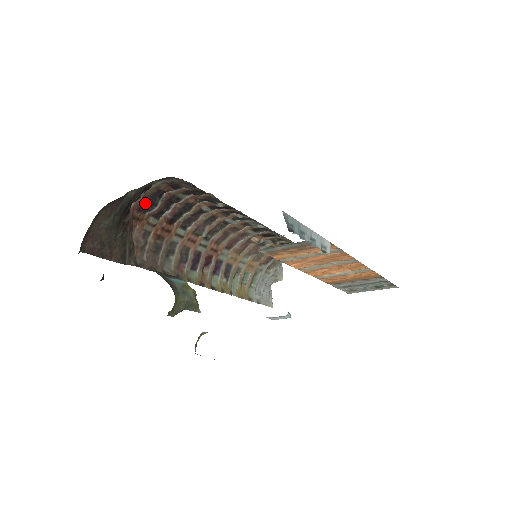
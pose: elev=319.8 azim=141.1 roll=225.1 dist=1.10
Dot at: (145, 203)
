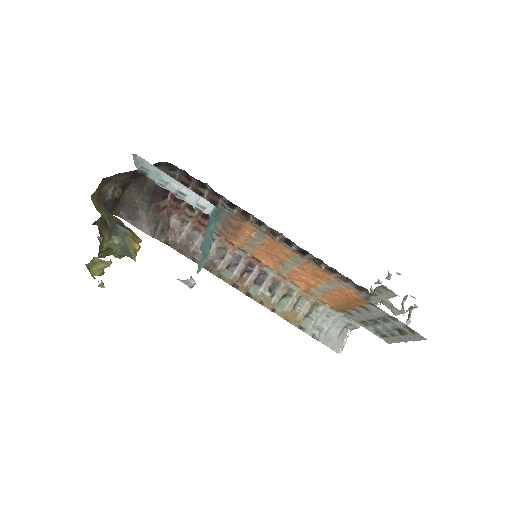
Dot at: occluded
